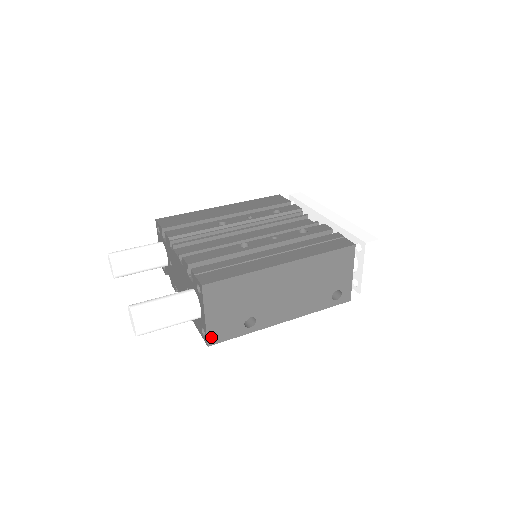
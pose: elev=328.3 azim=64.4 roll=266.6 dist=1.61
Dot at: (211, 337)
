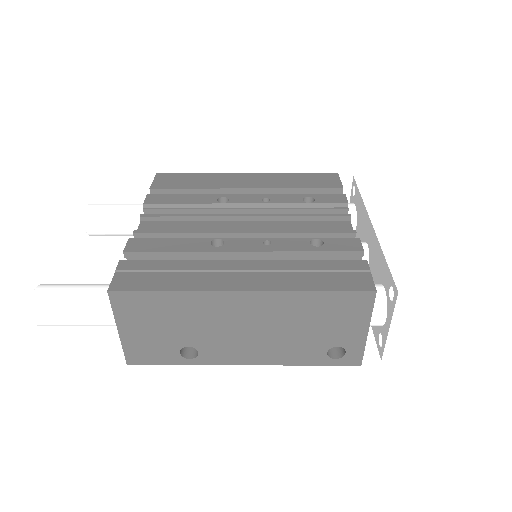
Dot at: (131, 356)
